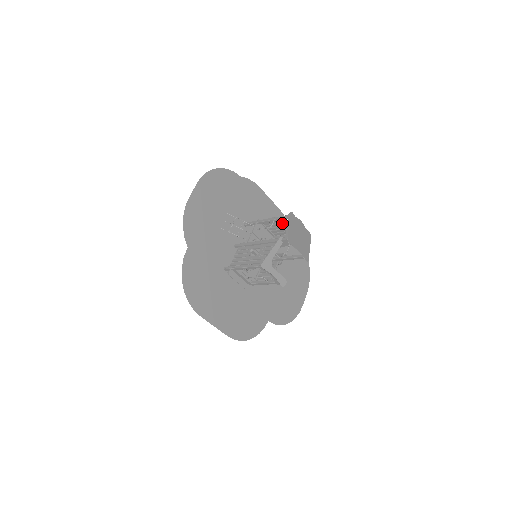
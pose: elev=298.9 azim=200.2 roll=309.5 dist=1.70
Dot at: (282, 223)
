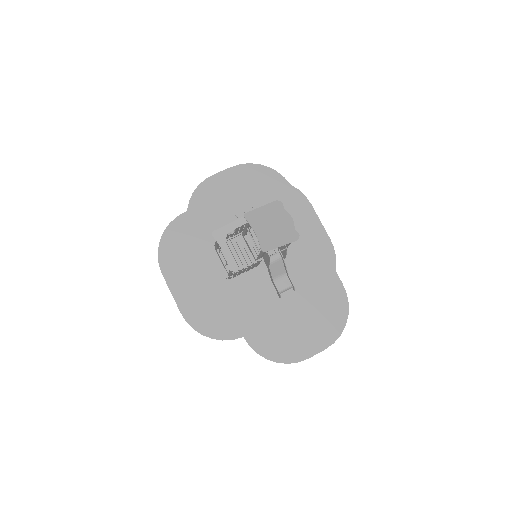
Dot at: occluded
